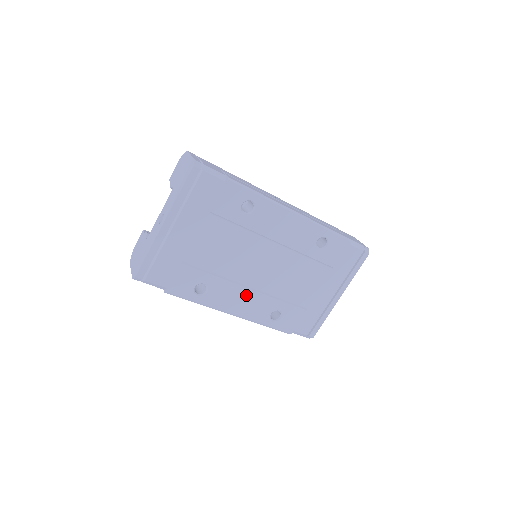
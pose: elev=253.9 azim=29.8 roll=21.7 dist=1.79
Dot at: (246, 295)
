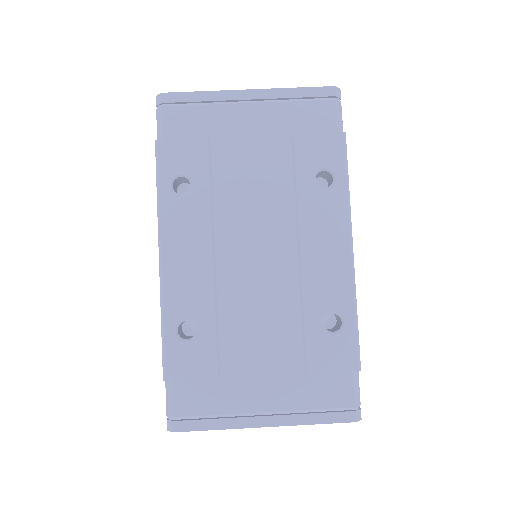
Dot at: (201, 257)
